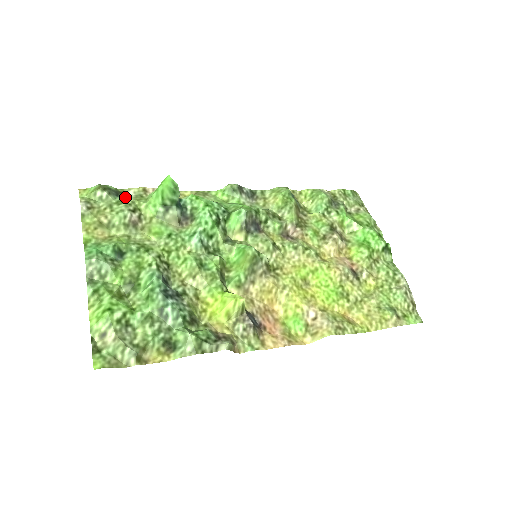
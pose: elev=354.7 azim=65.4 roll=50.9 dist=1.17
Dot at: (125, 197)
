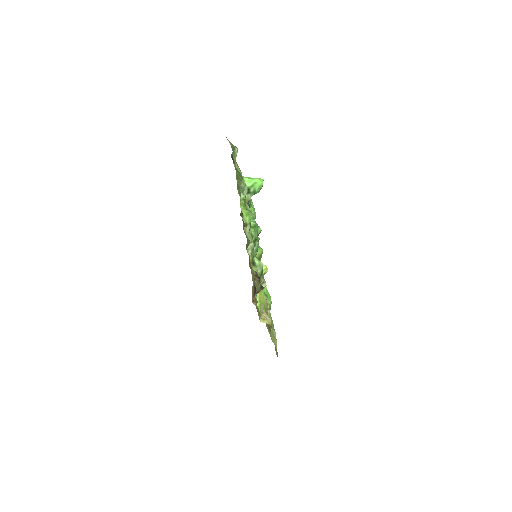
Dot at: occluded
